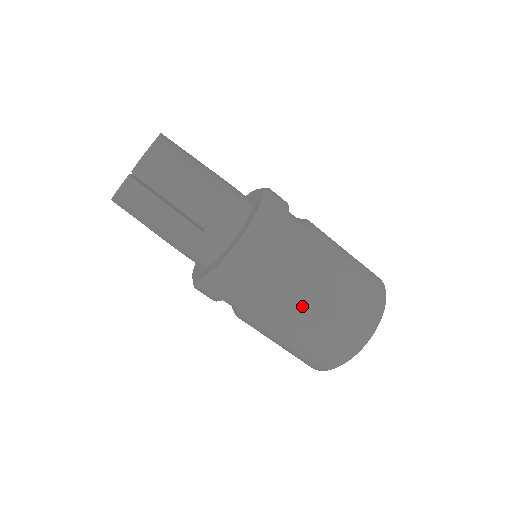
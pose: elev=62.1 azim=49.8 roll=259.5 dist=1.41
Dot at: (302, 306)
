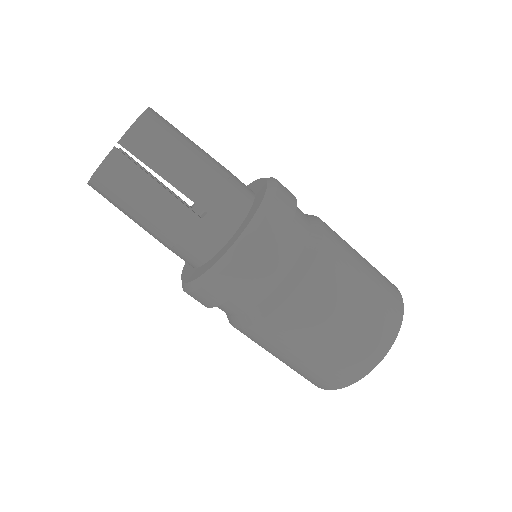
Dot at: (318, 307)
